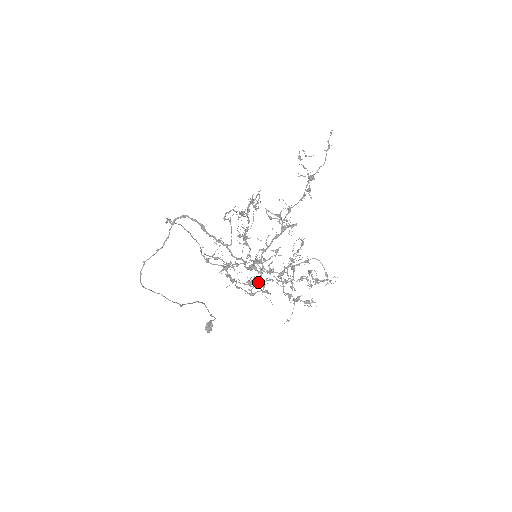
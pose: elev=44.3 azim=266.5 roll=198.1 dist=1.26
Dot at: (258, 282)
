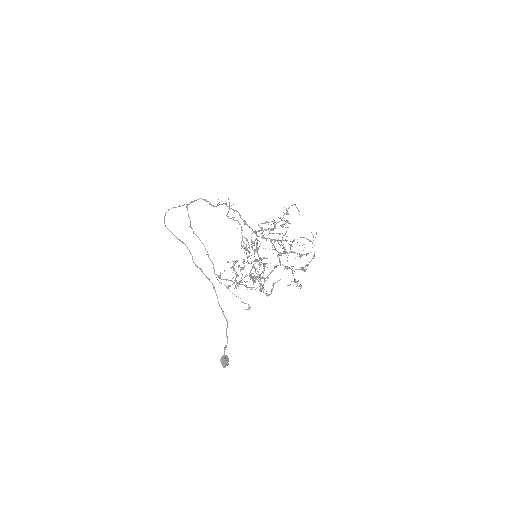
Dot at: (256, 248)
